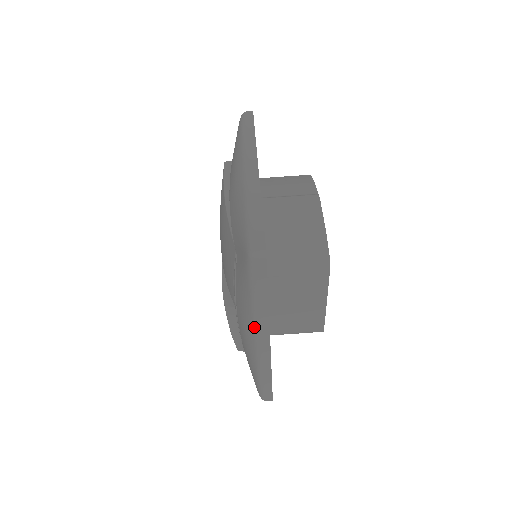
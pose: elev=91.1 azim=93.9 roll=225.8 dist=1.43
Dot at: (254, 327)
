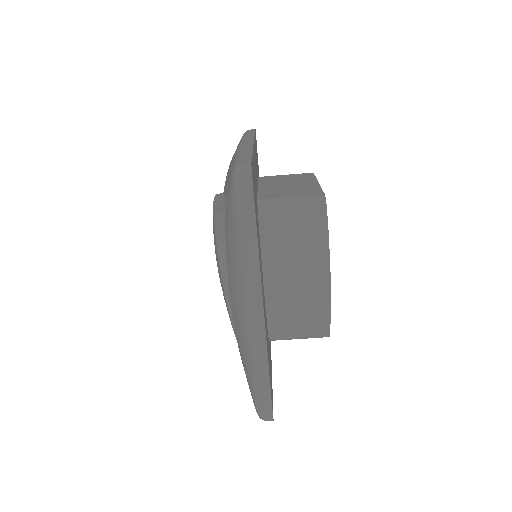
Dot at: occluded
